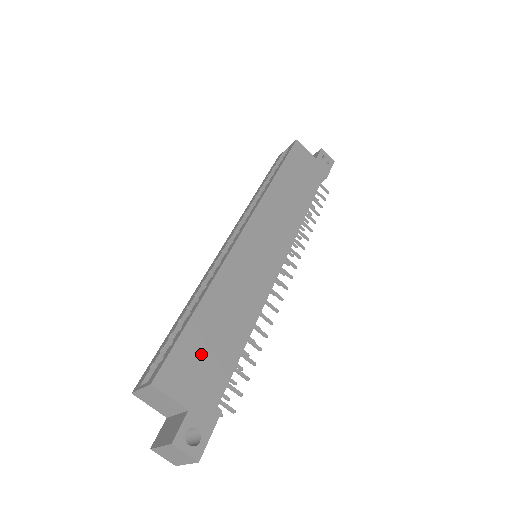
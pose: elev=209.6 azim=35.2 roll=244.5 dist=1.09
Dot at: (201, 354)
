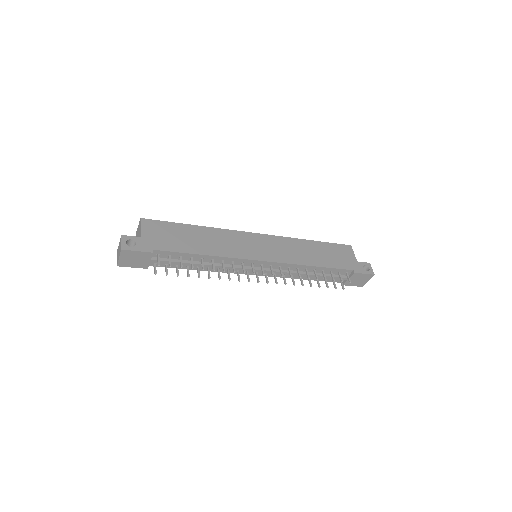
Dot at: (172, 234)
